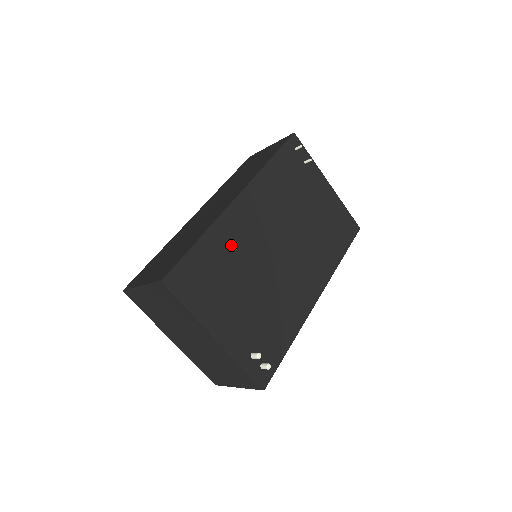
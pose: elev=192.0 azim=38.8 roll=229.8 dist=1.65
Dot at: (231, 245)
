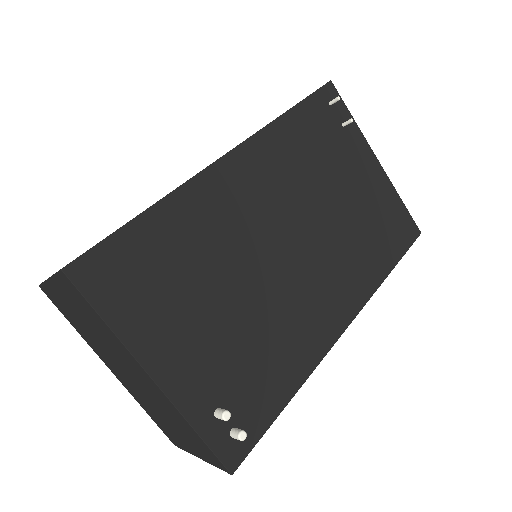
Dot at: (203, 228)
